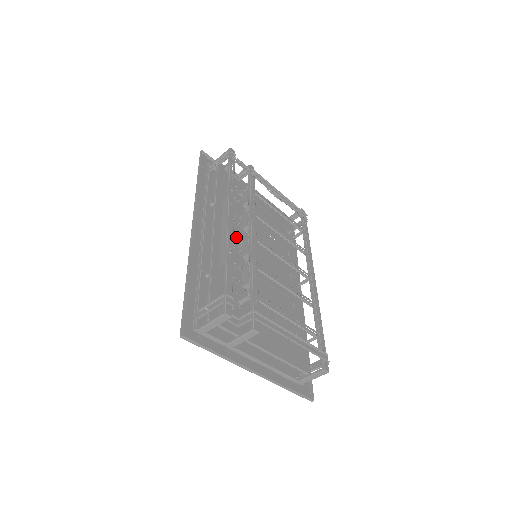
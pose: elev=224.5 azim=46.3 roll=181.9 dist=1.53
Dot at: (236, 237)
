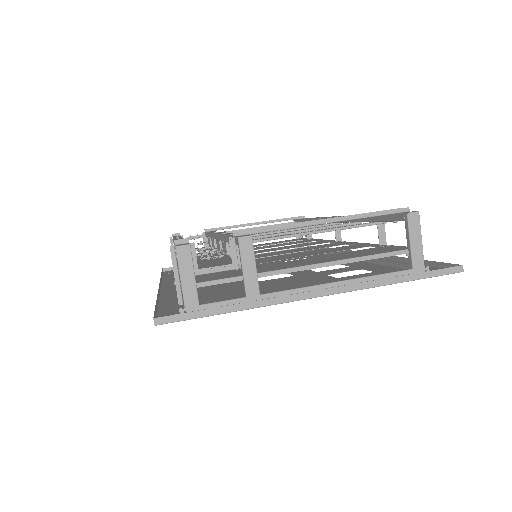
Dot at: occluded
